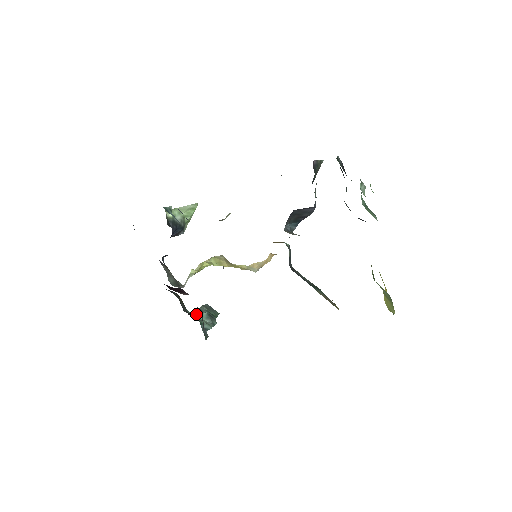
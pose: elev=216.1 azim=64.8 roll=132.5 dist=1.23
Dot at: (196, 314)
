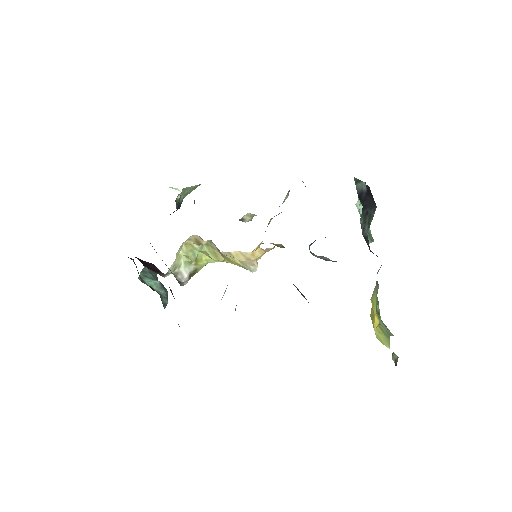
Dot at: (149, 282)
